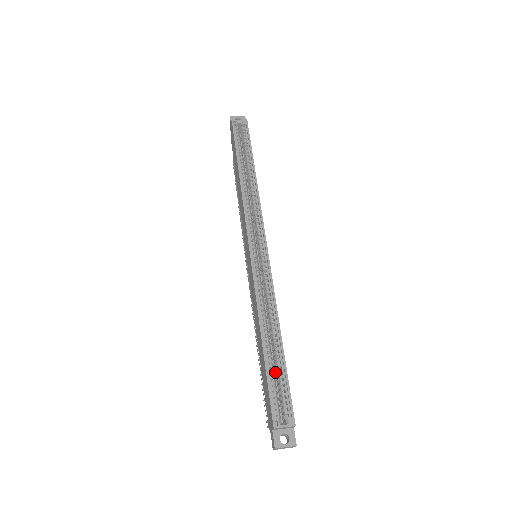
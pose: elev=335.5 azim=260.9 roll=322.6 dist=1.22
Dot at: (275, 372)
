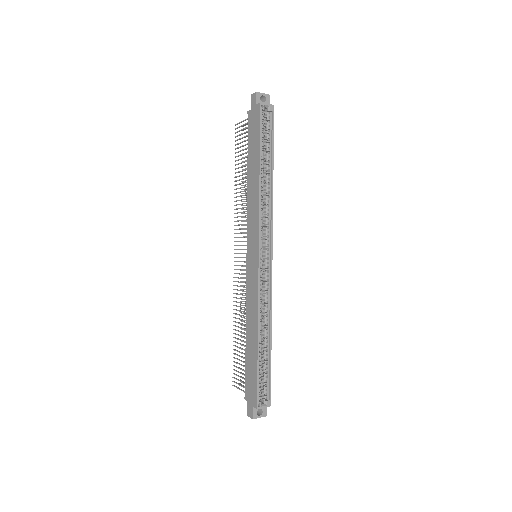
Dot at: occluded
